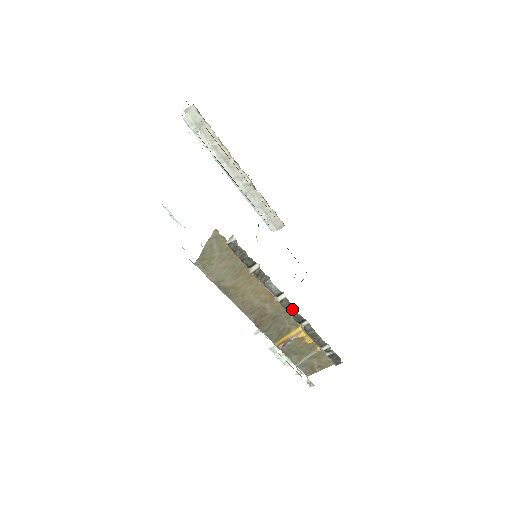
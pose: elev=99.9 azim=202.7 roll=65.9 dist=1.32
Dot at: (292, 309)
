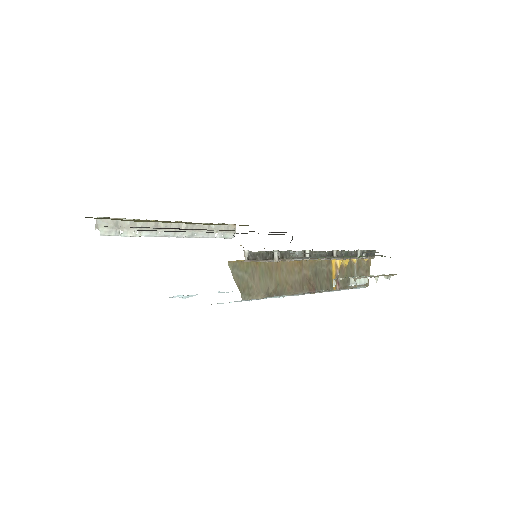
Dot at: (320, 254)
